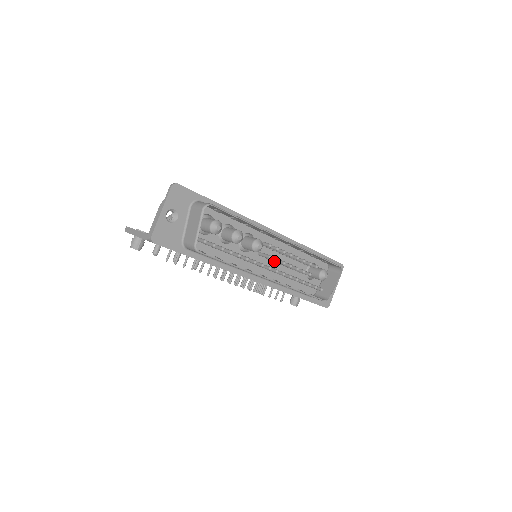
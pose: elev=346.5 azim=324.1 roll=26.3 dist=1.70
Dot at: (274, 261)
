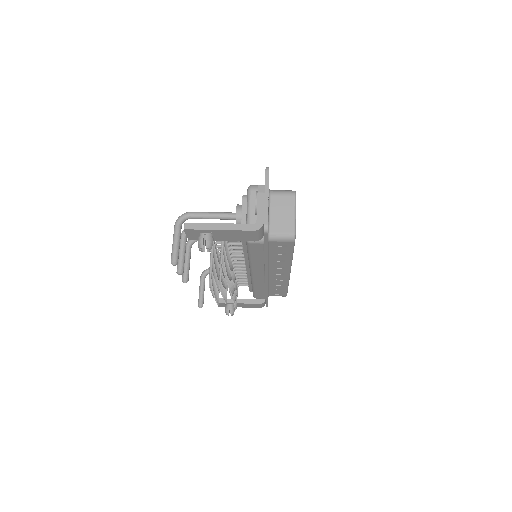
Dot at: occluded
